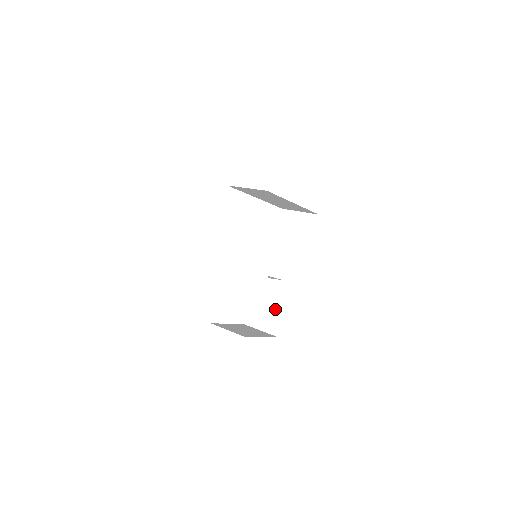
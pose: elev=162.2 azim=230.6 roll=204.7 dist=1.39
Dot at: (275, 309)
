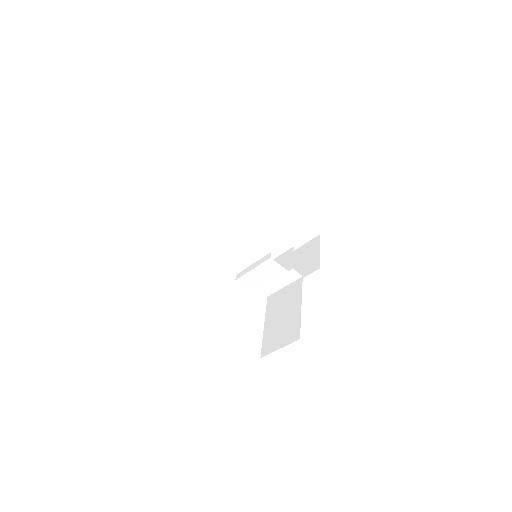
Dot at: (292, 316)
